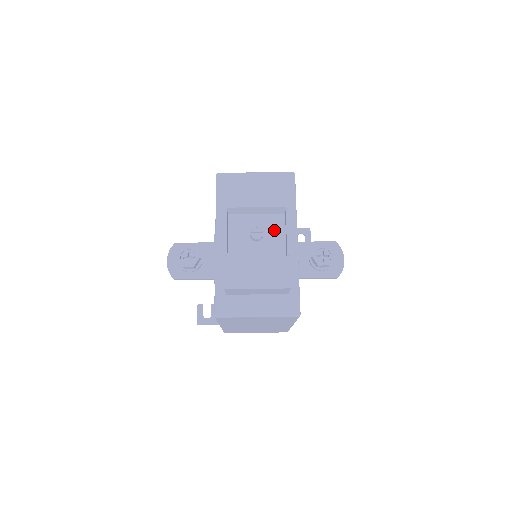
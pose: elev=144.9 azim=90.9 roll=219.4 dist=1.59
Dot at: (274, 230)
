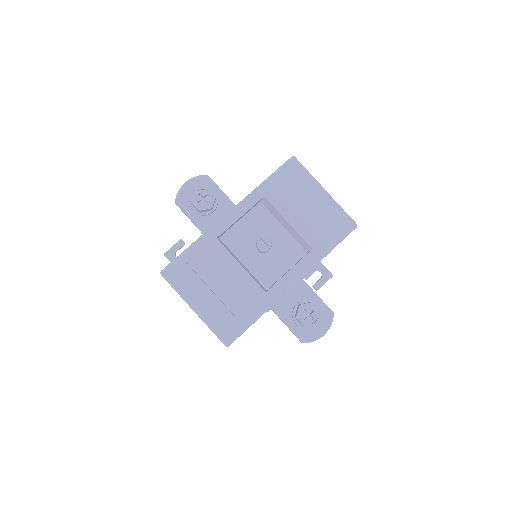
Dot at: (283, 256)
